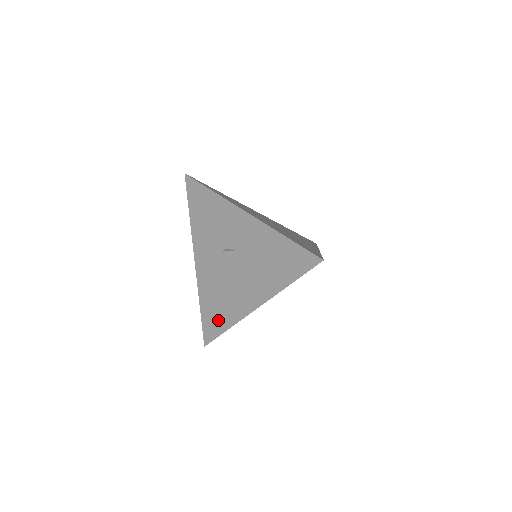
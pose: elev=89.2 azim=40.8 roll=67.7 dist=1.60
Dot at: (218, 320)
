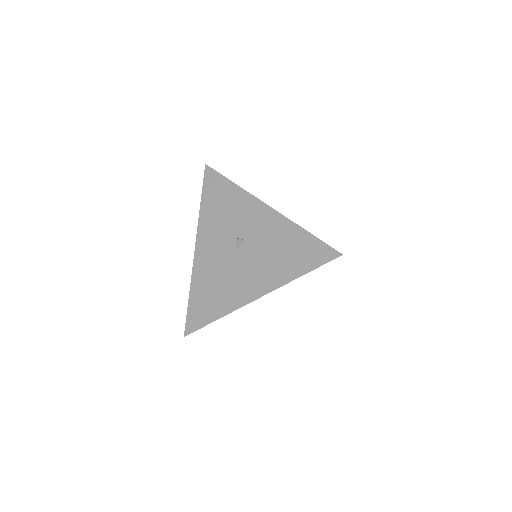
Dot at: (209, 309)
